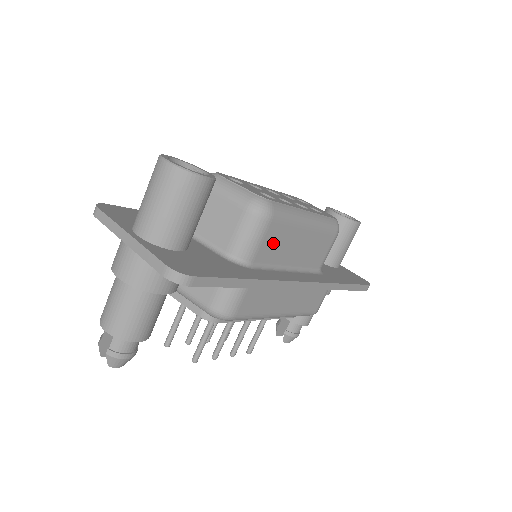
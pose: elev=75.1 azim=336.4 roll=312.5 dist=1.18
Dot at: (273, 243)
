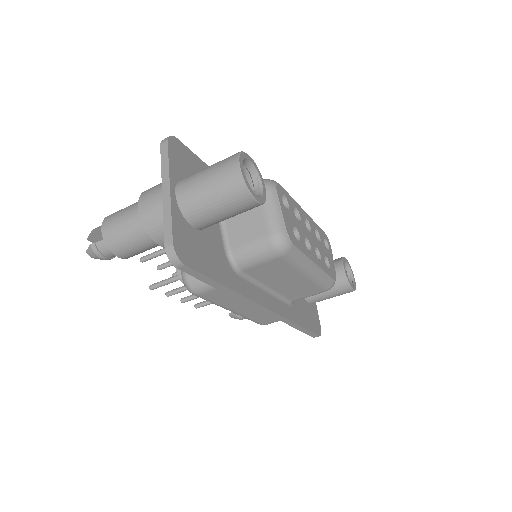
Dot at: (269, 269)
